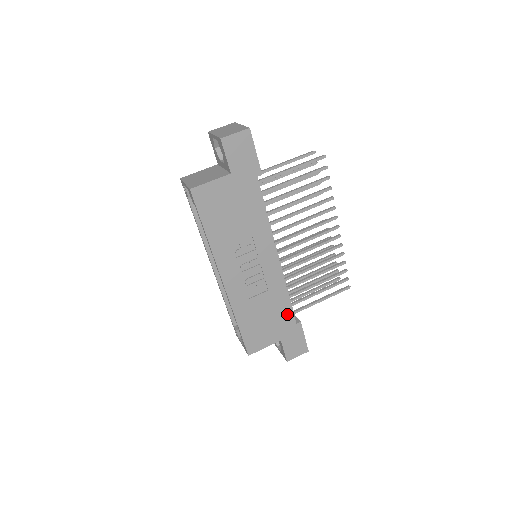
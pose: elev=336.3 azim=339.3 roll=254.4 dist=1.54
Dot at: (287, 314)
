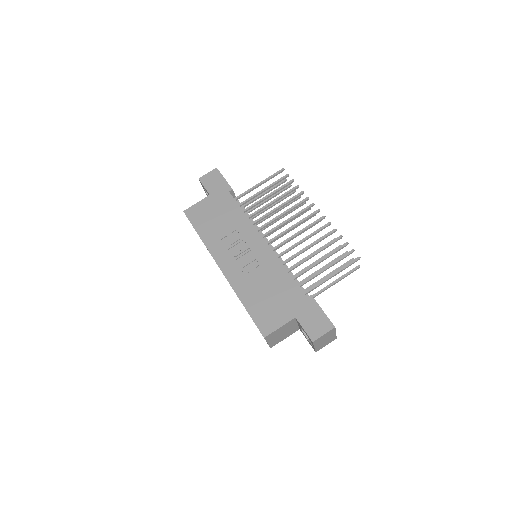
Dot at: (292, 289)
